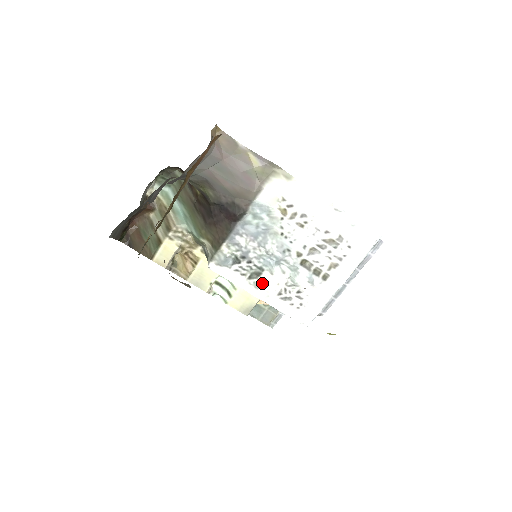
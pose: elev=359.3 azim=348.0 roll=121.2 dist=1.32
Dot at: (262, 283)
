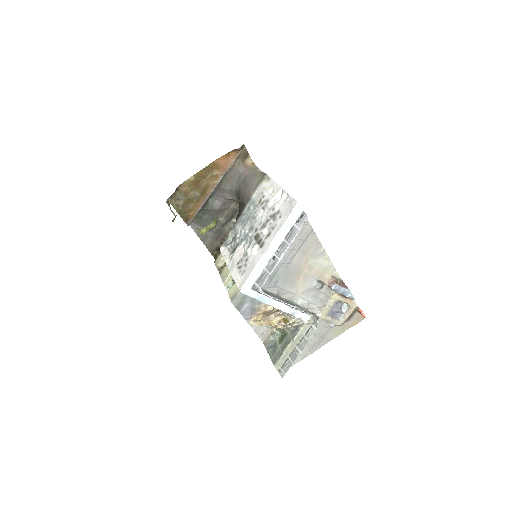
Dot at: (234, 256)
